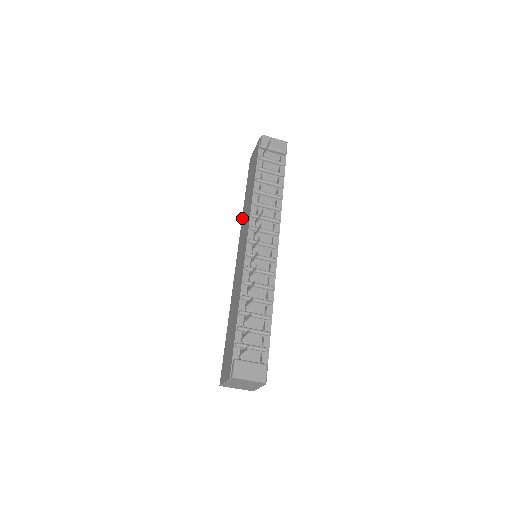
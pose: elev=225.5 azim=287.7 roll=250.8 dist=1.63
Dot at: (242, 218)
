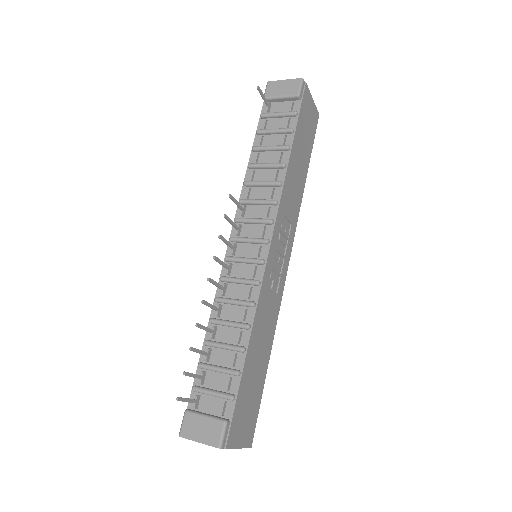
Dot at: occluded
